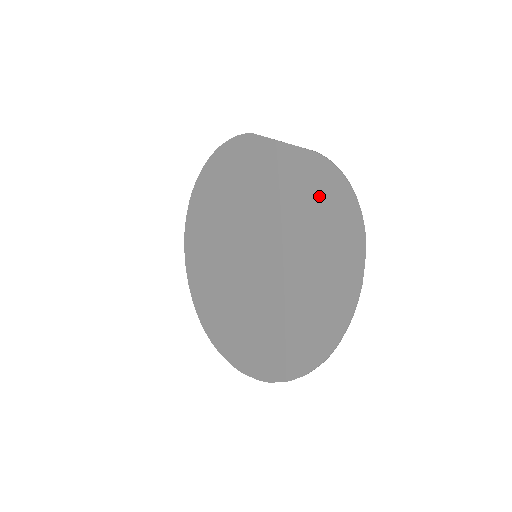
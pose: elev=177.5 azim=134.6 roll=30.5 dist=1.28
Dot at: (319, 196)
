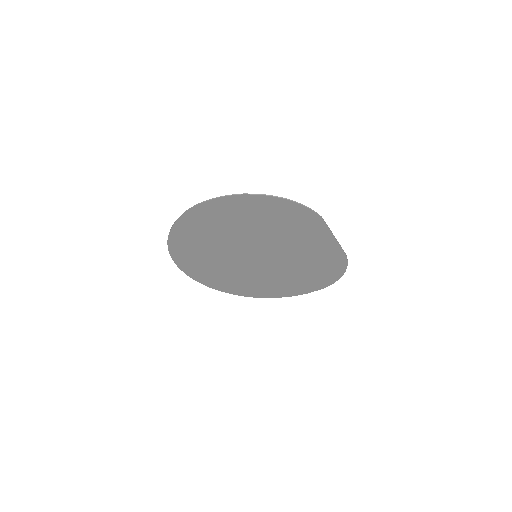
Dot at: (325, 267)
